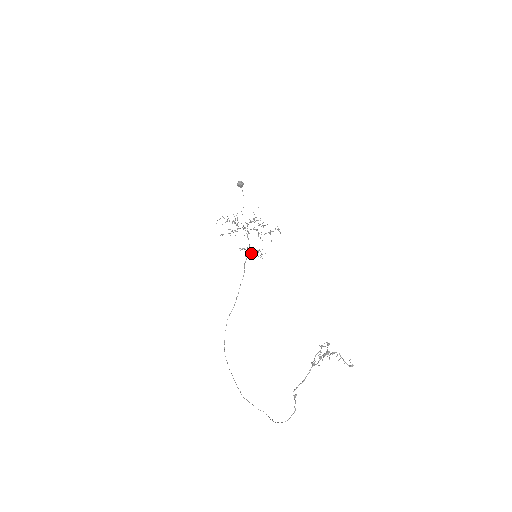
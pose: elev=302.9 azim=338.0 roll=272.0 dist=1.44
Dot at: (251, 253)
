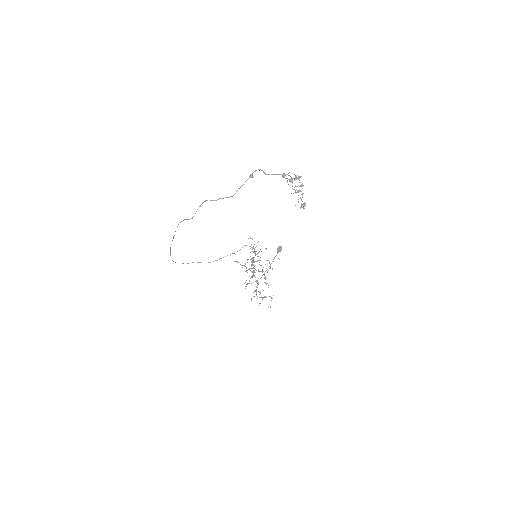
Dot at: (252, 259)
